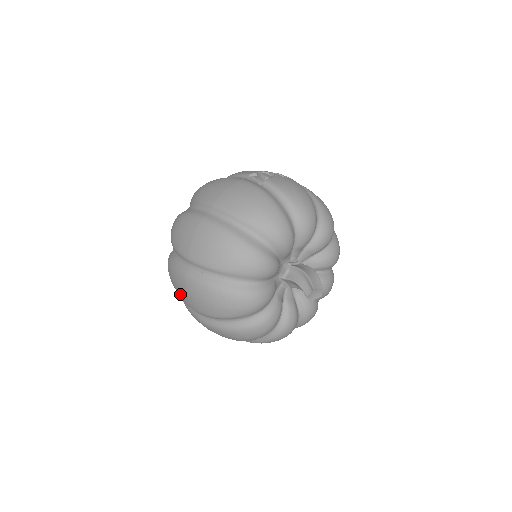
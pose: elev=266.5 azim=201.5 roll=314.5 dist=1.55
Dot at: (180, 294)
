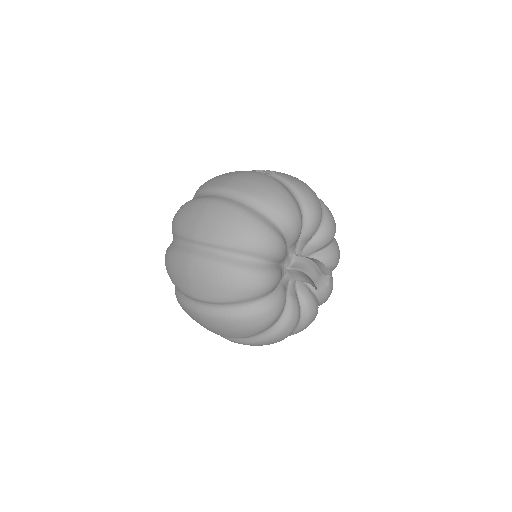
Dot at: (179, 282)
